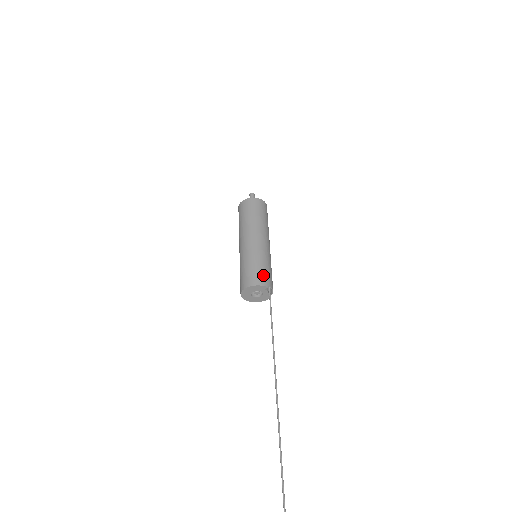
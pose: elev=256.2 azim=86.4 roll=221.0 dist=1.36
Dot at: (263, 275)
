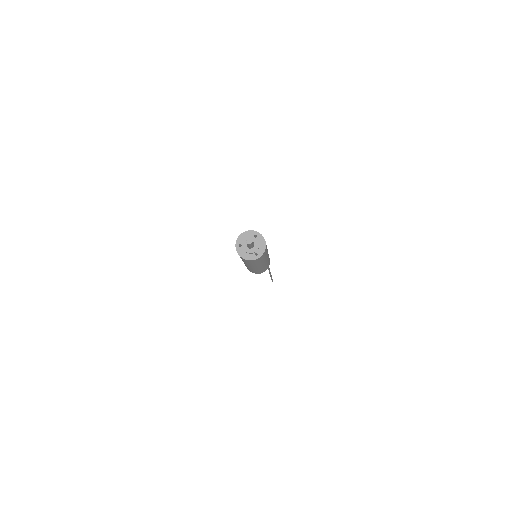
Dot at: (263, 271)
